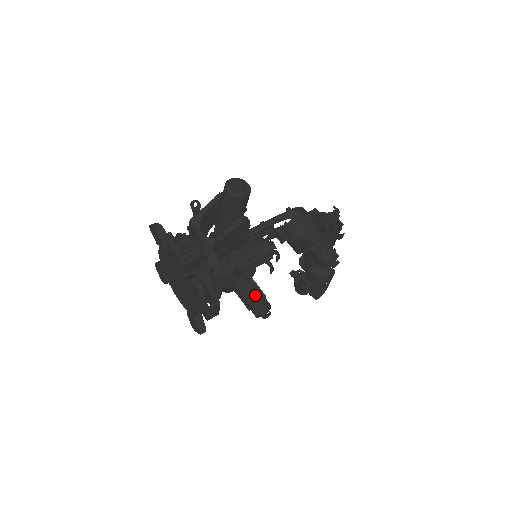
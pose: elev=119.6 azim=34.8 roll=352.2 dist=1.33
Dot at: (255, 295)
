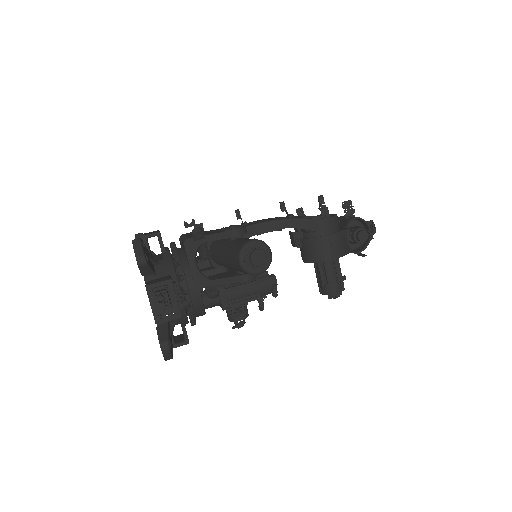
Dot at: (234, 313)
